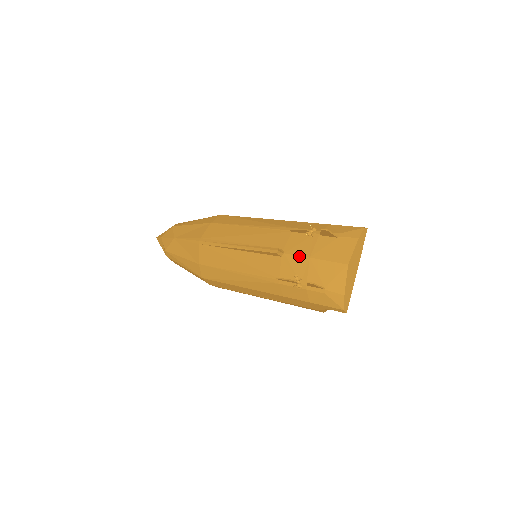
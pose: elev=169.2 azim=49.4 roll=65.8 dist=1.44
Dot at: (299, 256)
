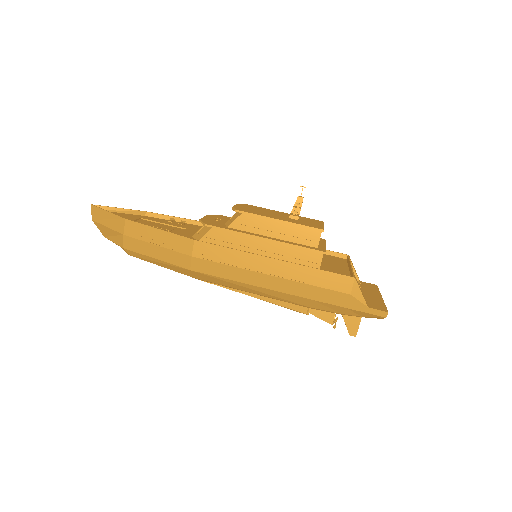
Dot at: occluded
